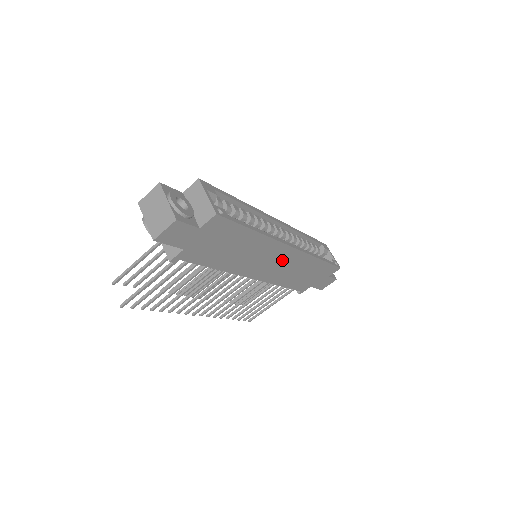
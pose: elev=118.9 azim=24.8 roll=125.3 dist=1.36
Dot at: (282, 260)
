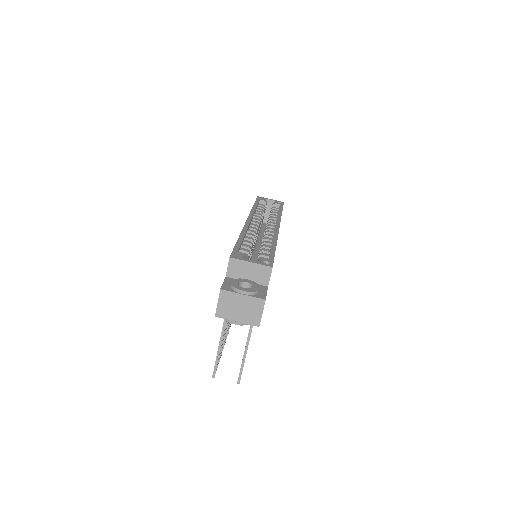
Dot at: occluded
